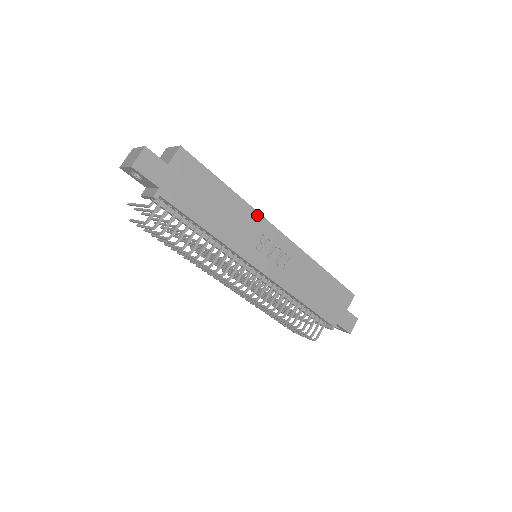
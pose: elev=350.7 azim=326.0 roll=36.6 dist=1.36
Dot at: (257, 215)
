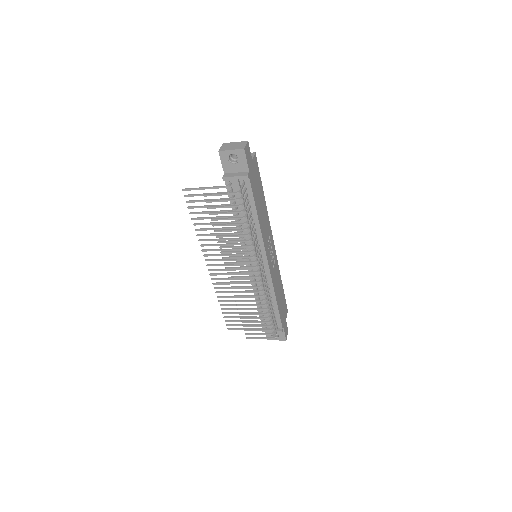
Dot at: (269, 222)
